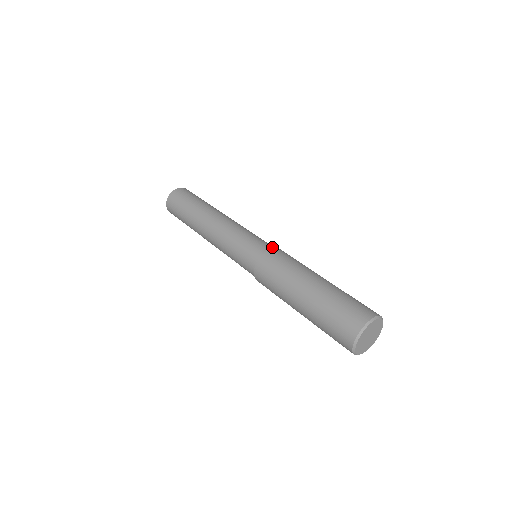
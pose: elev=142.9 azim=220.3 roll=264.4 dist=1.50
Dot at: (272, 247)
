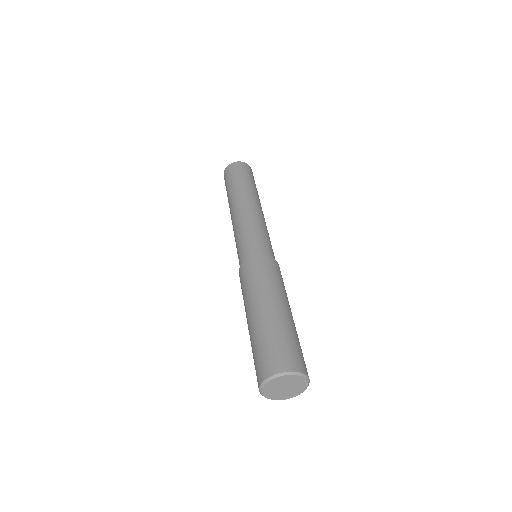
Dot at: occluded
